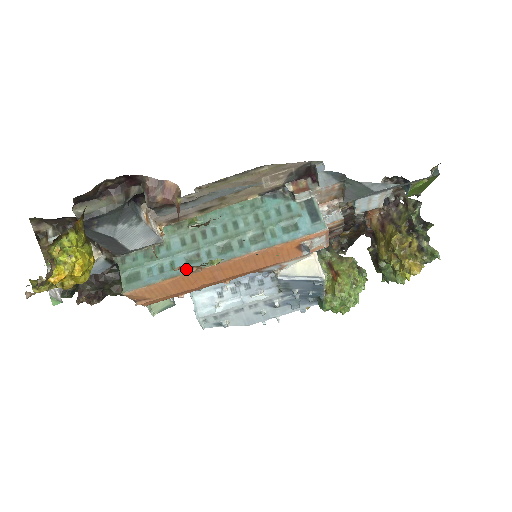
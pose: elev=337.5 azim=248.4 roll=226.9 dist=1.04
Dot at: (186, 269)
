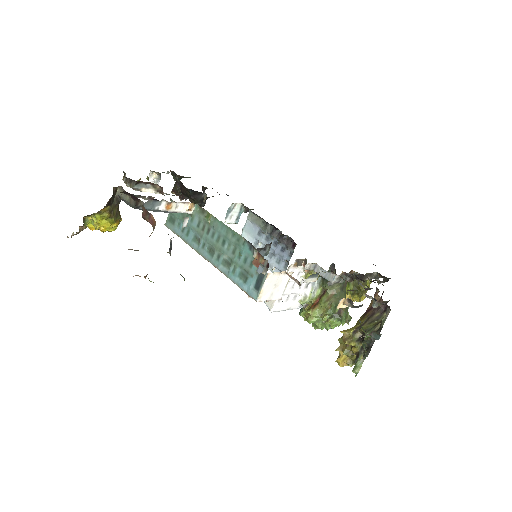
Dot at: (190, 243)
